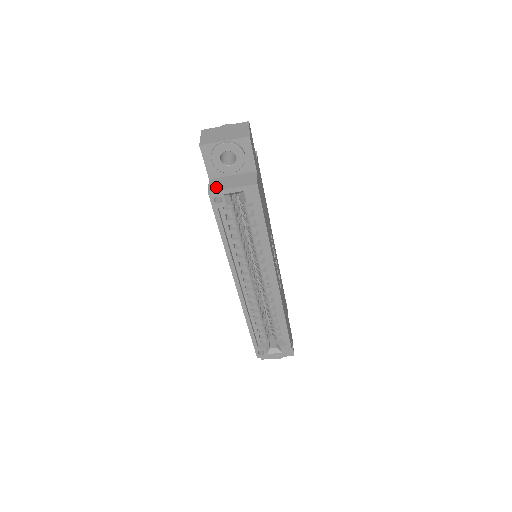
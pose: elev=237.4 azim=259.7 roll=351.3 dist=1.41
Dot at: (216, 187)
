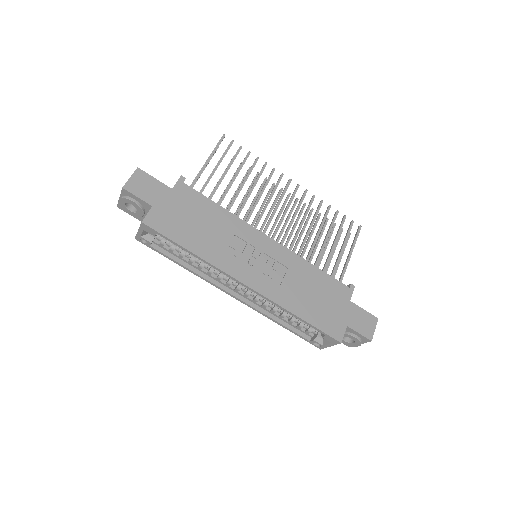
Dot at: occluded
